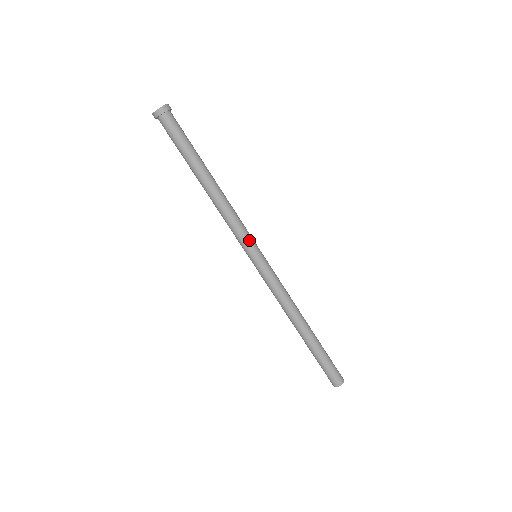
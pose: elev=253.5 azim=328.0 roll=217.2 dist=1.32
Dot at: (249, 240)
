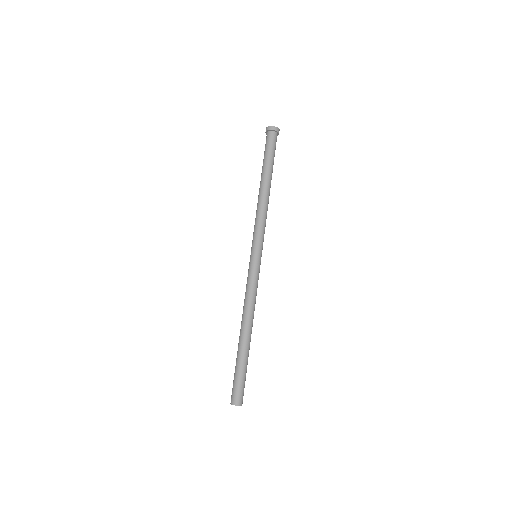
Dot at: (261, 240)
